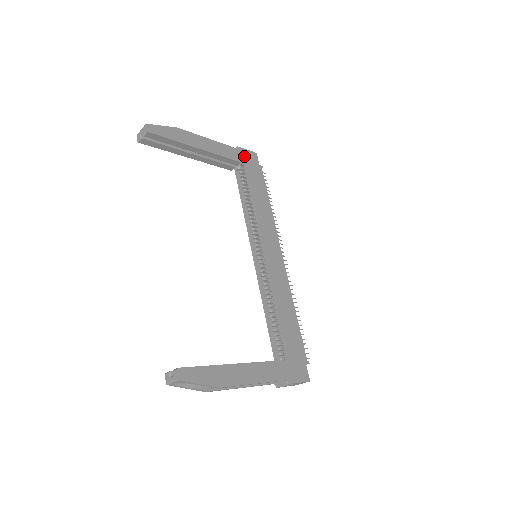
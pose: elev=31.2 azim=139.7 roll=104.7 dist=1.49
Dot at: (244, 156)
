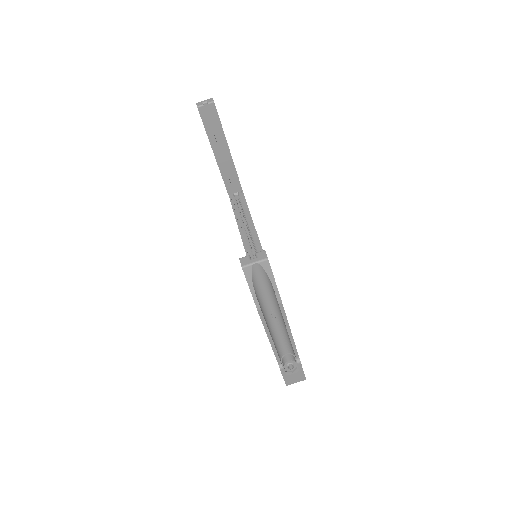
Dot at: occluded
